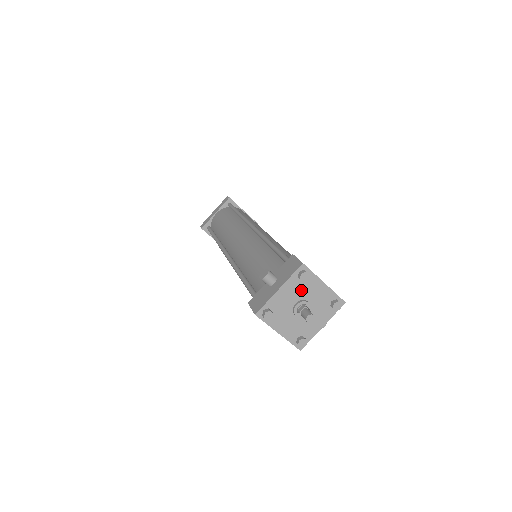
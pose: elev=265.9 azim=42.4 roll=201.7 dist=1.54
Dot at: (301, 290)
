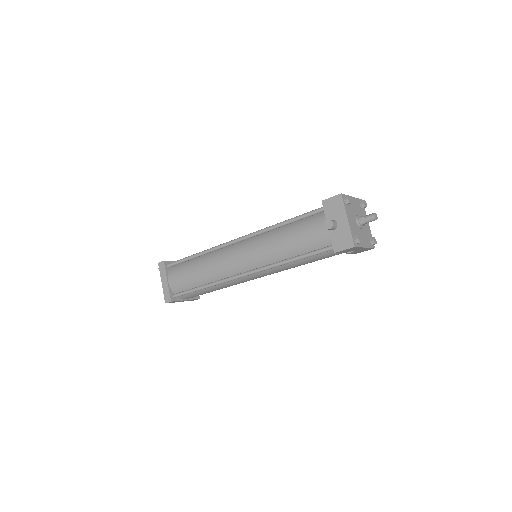
Dot at: (351, 211)
